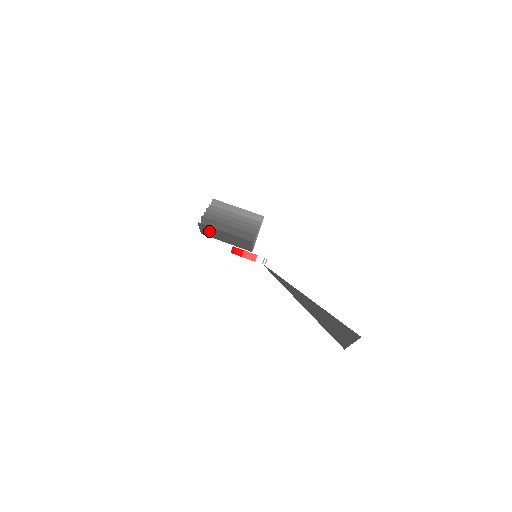
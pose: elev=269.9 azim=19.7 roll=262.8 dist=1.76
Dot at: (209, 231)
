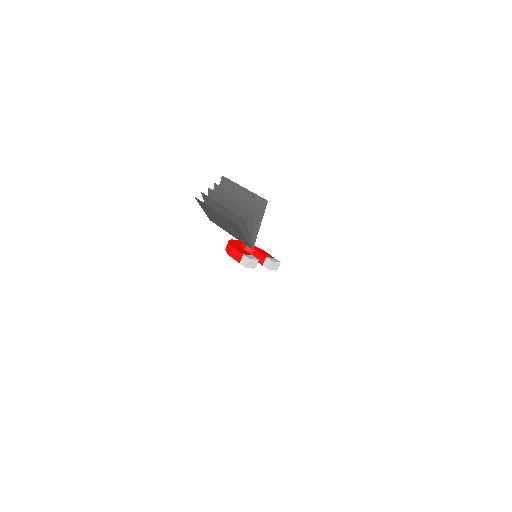
Dot at: occluded
